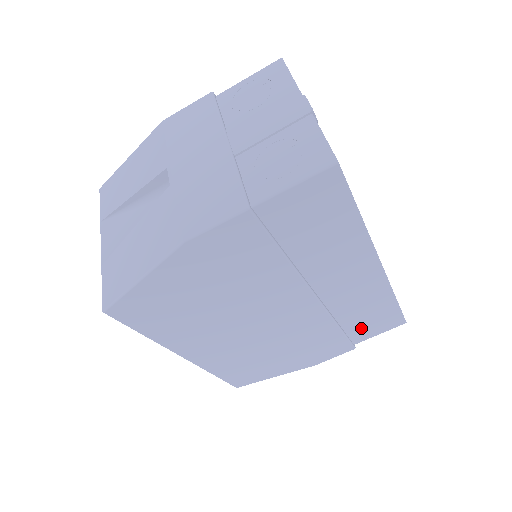
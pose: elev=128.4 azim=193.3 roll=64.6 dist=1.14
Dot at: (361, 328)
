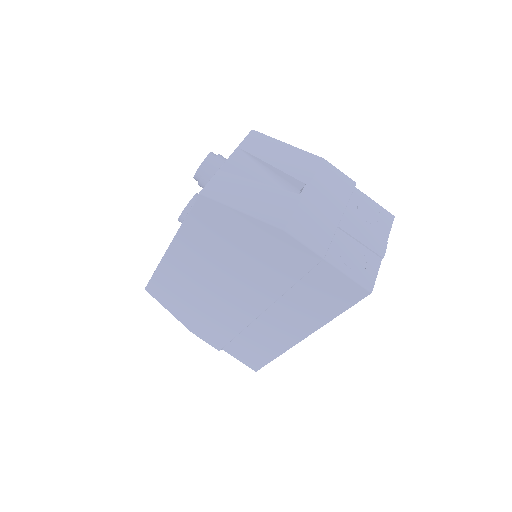
Dot at: (240, 347)
